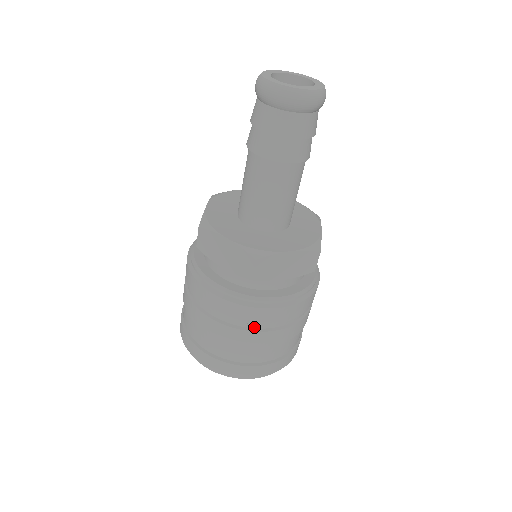
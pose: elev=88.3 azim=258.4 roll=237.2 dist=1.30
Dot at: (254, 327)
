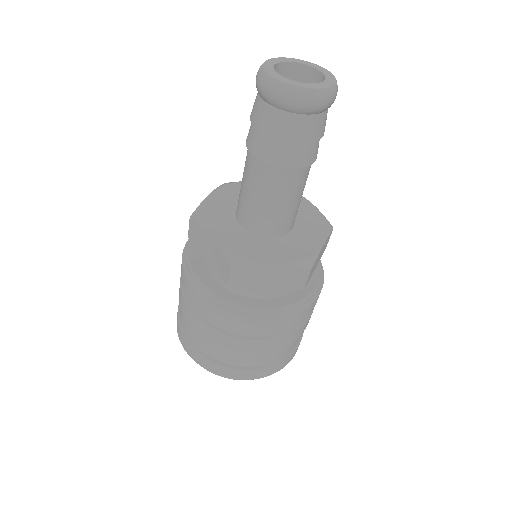
Dot at: (231, 331)
